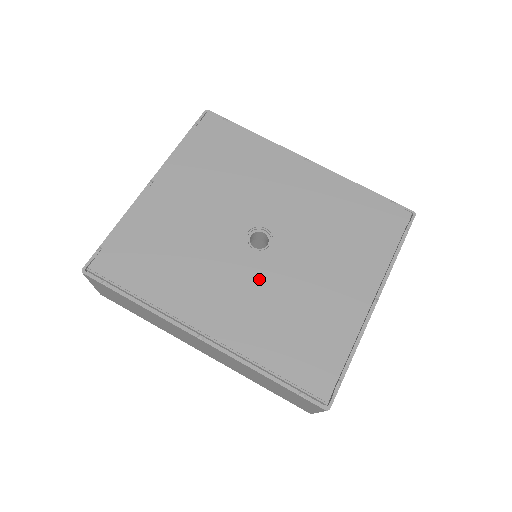
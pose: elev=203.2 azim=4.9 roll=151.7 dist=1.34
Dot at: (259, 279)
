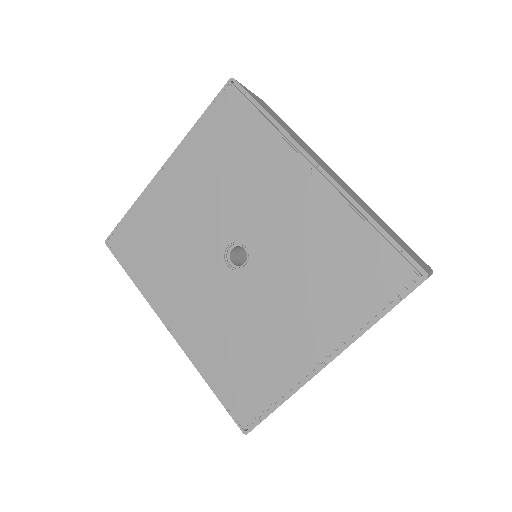
Dot at: (224, 298)
